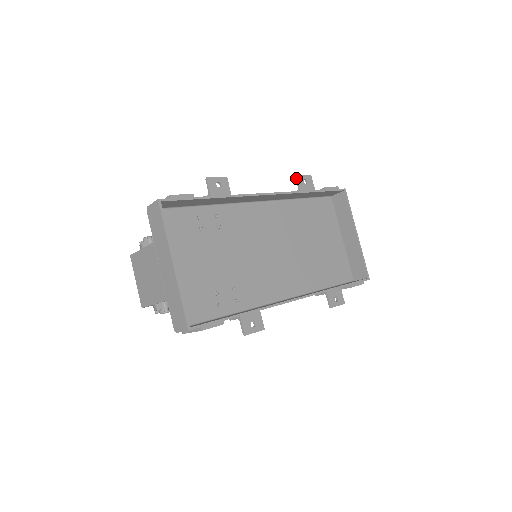
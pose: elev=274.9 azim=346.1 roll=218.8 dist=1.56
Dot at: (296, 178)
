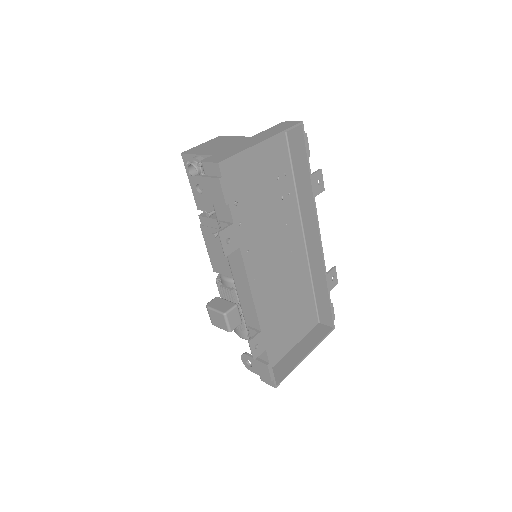
Dot at: (333, 267)
